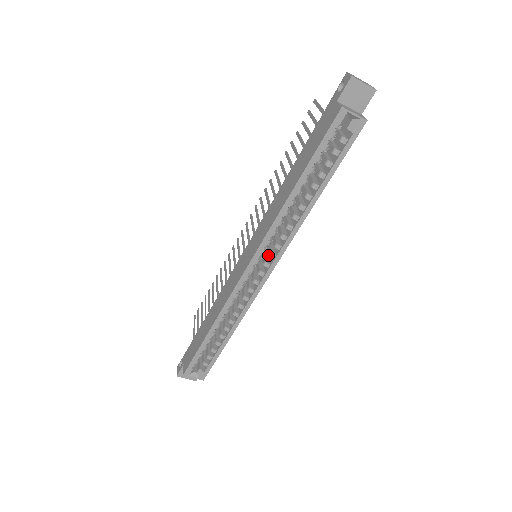
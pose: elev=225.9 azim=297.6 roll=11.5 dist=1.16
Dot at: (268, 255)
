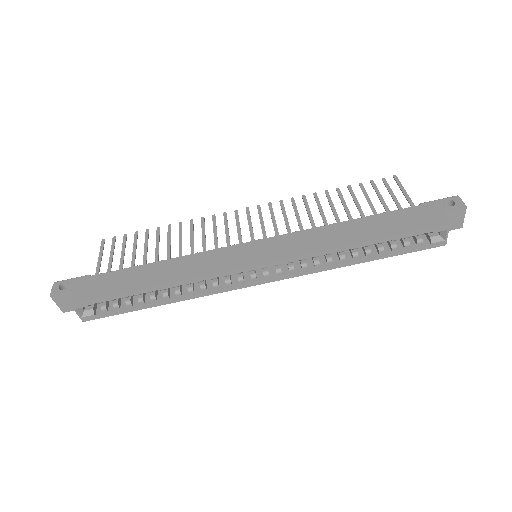
Dot at: (276, 268)
